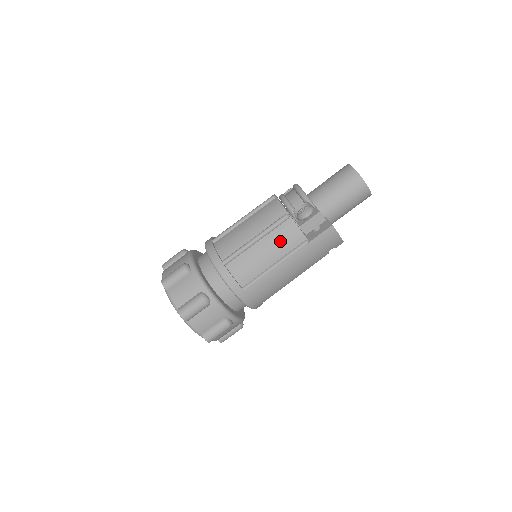
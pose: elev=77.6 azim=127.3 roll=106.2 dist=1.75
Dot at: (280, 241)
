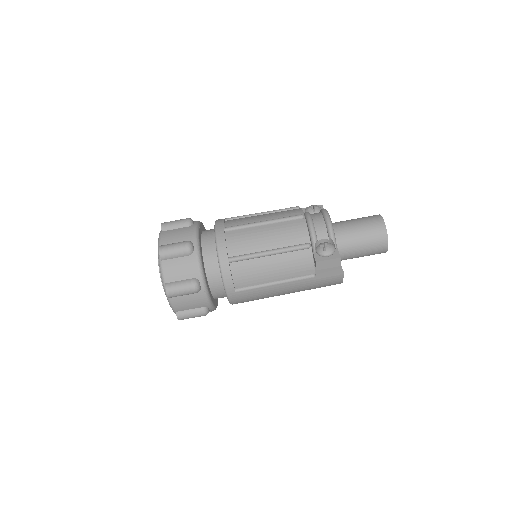
Dot at: (291, 265)
